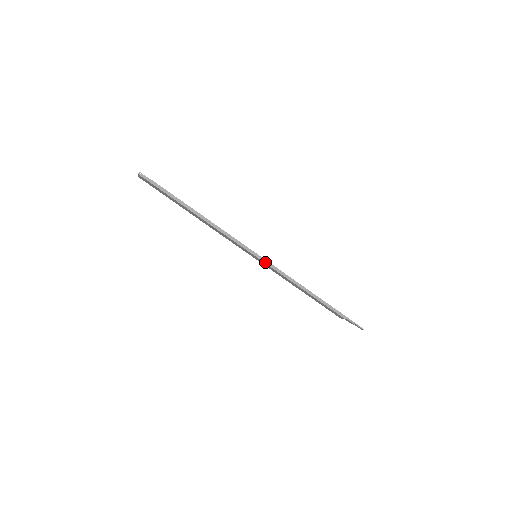
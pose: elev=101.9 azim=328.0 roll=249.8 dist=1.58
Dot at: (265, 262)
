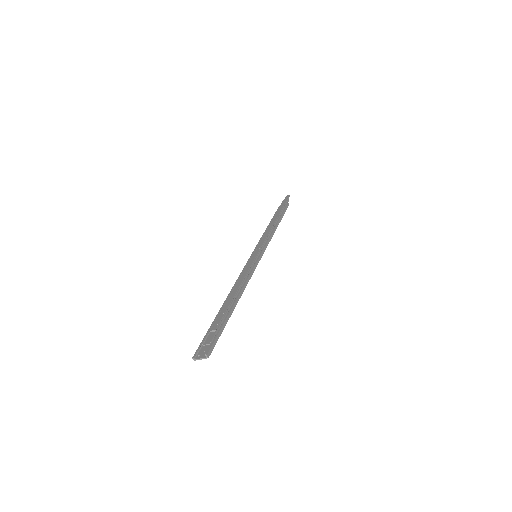
Dot at: occluded
